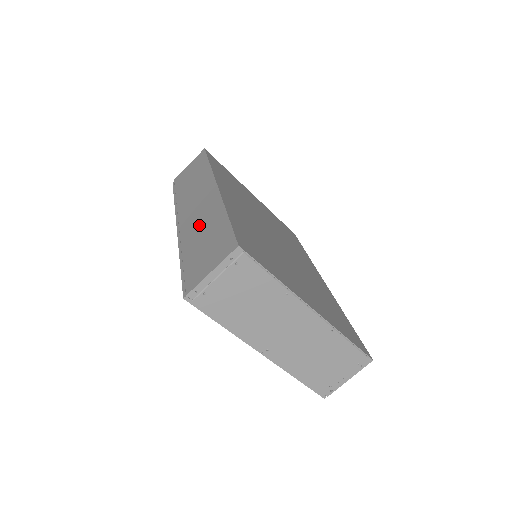
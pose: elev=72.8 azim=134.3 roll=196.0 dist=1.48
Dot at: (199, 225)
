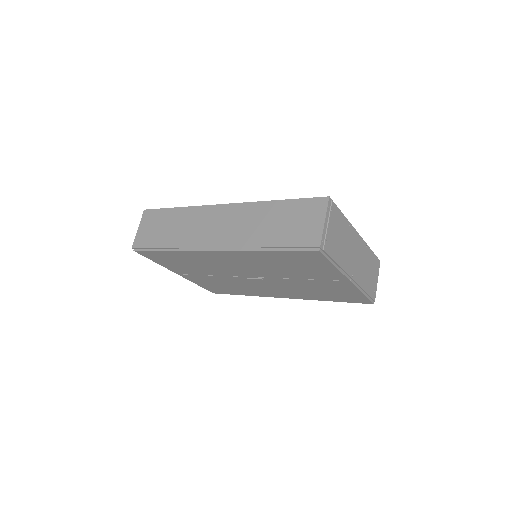
Dot at: (251, 226)
